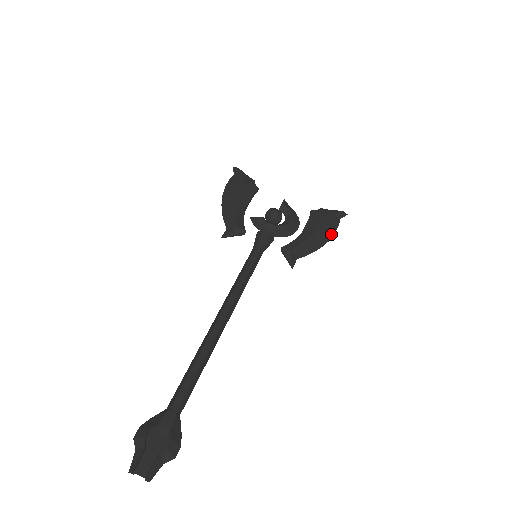
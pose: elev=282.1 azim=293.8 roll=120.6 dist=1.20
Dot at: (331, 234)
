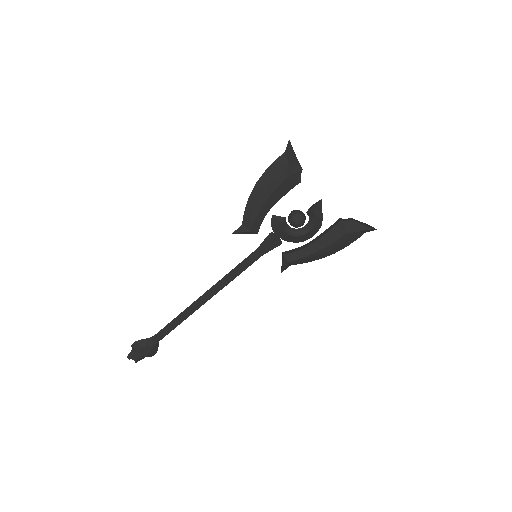
Dot at: (340, 249)
